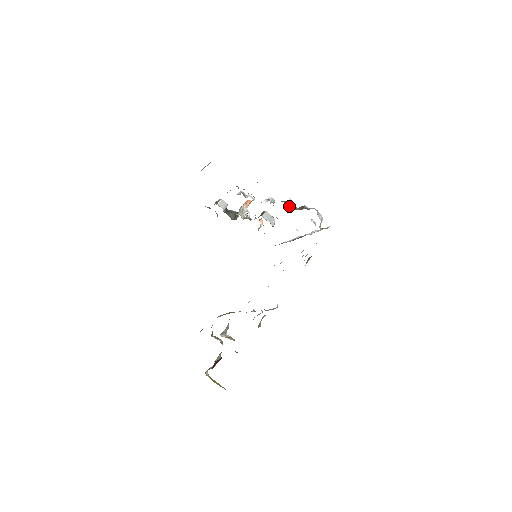
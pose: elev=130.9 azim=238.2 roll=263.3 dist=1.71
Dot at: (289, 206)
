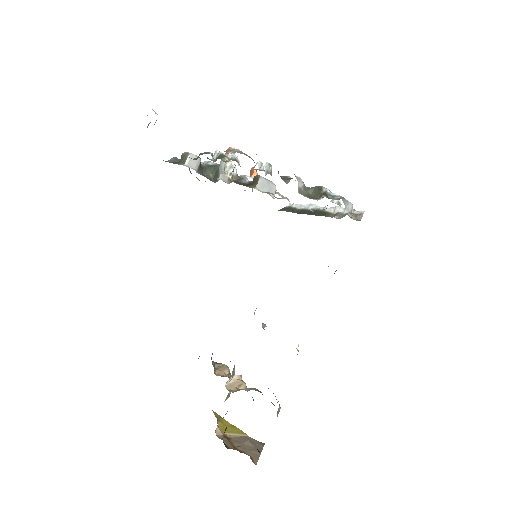
Dot at: occluded
